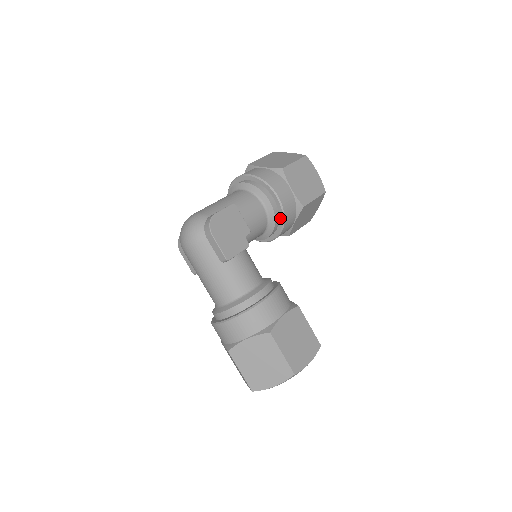
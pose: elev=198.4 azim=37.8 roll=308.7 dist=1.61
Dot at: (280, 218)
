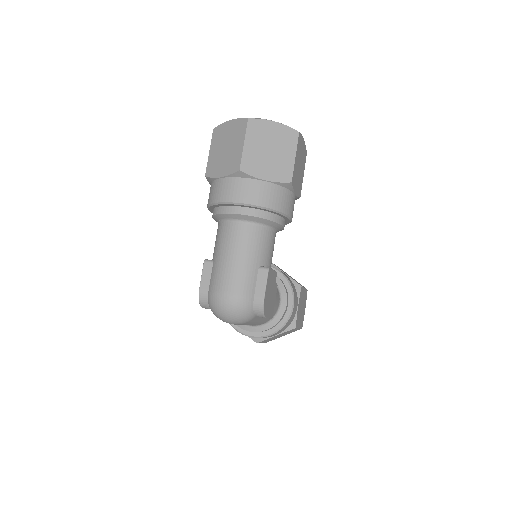
Dot at: occluded
